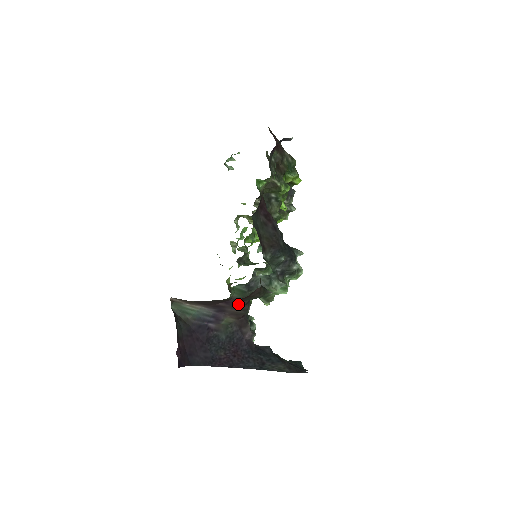
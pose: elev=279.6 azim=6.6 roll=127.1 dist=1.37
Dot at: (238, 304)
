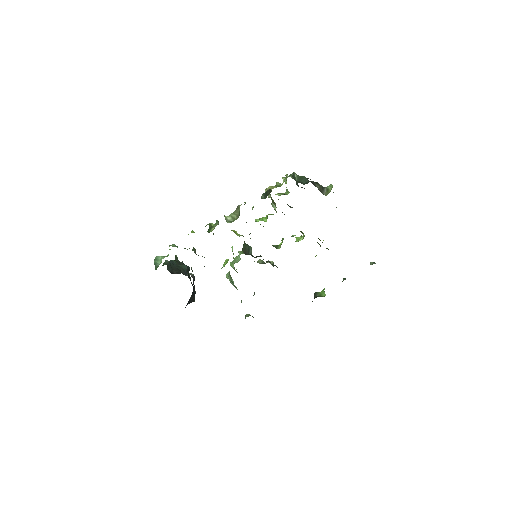
Dot at: occluded
